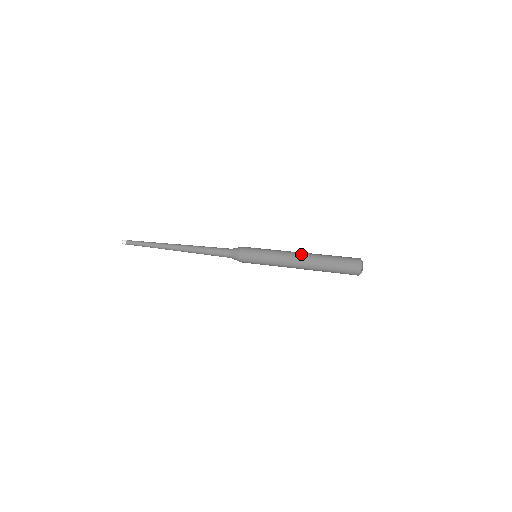
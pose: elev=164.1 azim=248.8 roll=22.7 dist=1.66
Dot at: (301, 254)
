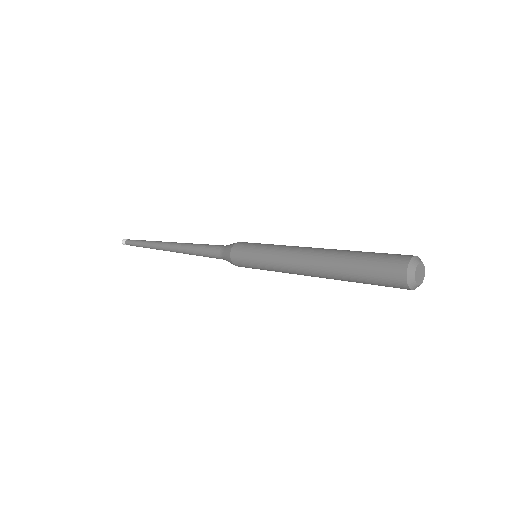
Dot at: occluded
